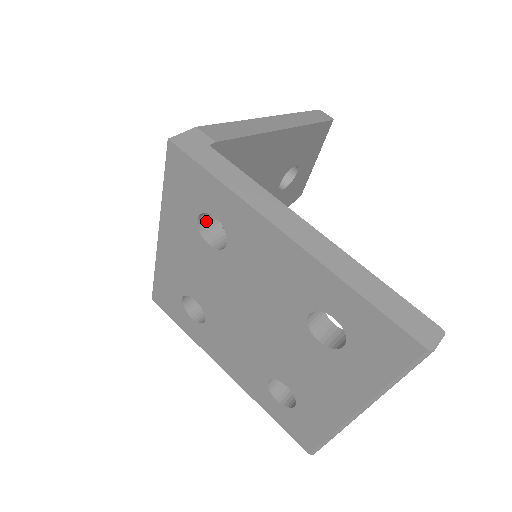
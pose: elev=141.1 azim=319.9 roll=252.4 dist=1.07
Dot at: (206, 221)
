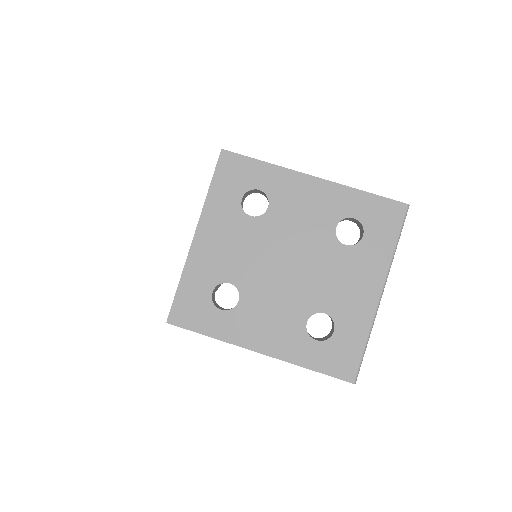
Dot at: (242, 206)
